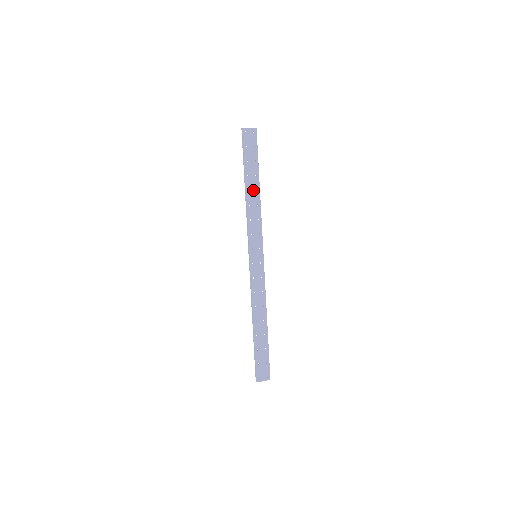
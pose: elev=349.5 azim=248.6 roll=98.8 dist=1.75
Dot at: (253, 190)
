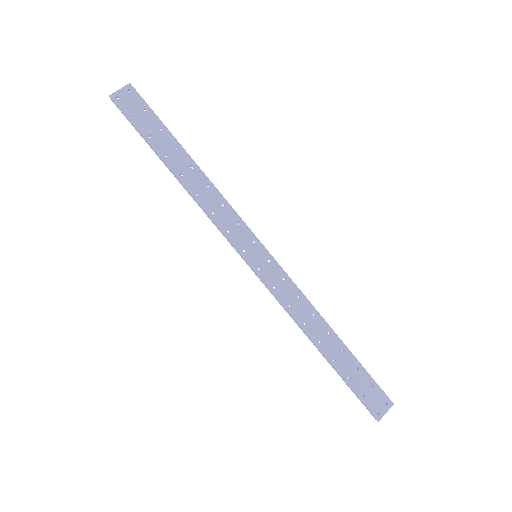
Dot at: (187, 170)
